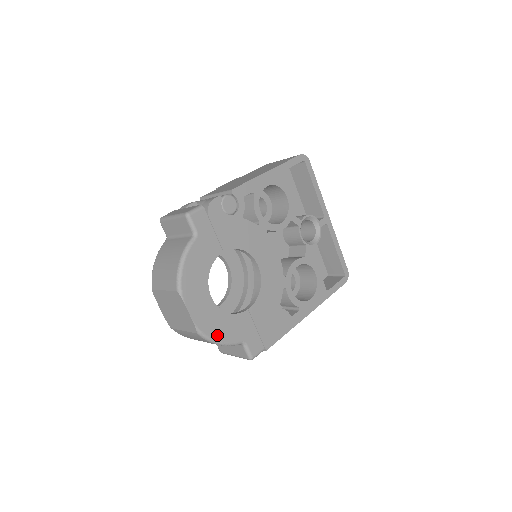
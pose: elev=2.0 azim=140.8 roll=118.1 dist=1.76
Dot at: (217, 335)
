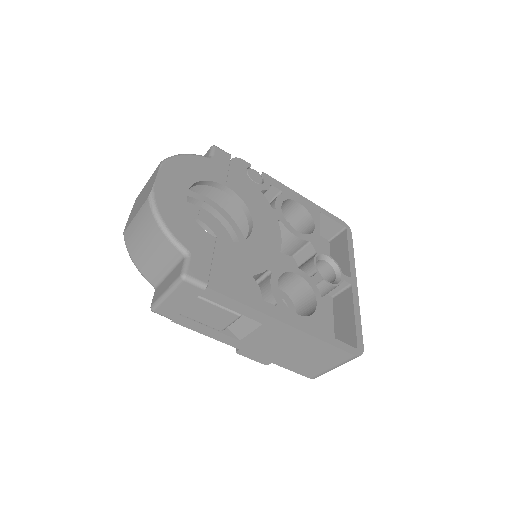
Dot at: (166, 216)
